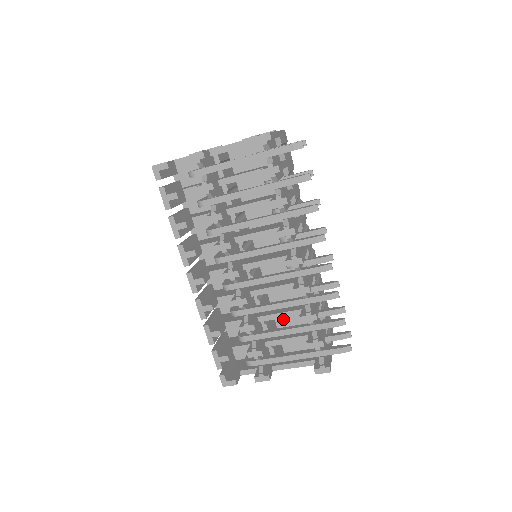
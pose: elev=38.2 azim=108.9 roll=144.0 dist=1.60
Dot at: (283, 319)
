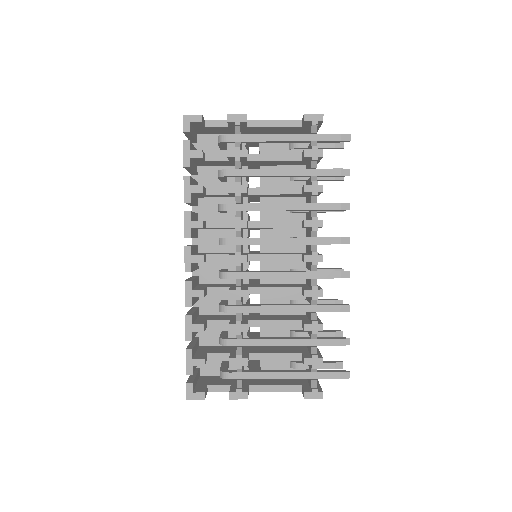
Dot at: (270, 334)
